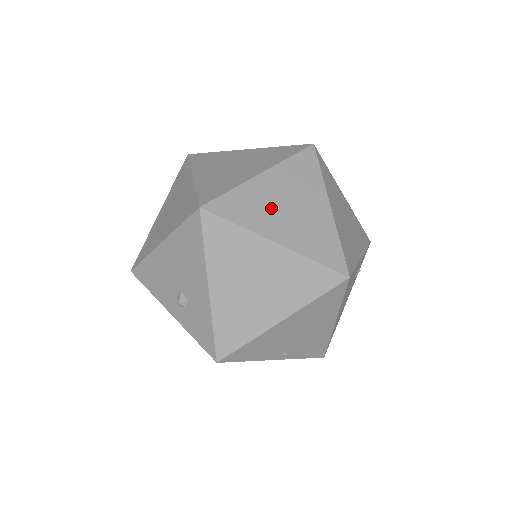
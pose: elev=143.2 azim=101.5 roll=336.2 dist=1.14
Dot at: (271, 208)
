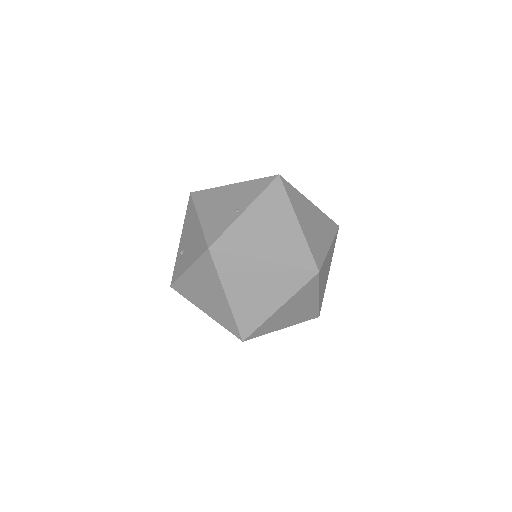
Dot at: (283, 319)
